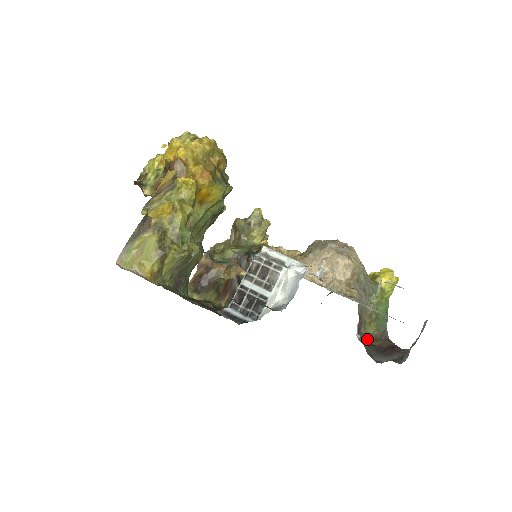
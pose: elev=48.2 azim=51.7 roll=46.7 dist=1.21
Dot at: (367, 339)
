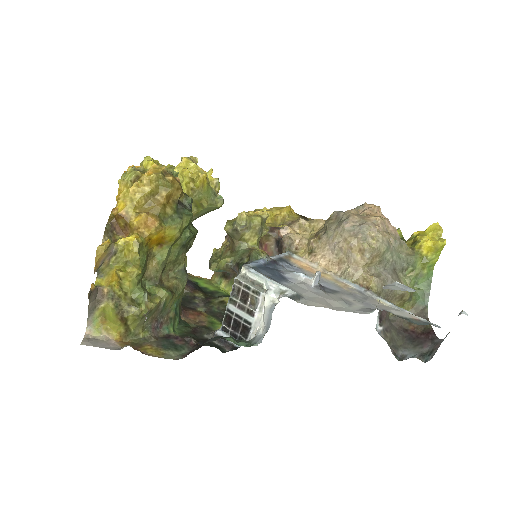
Dot at: (399, 322)
